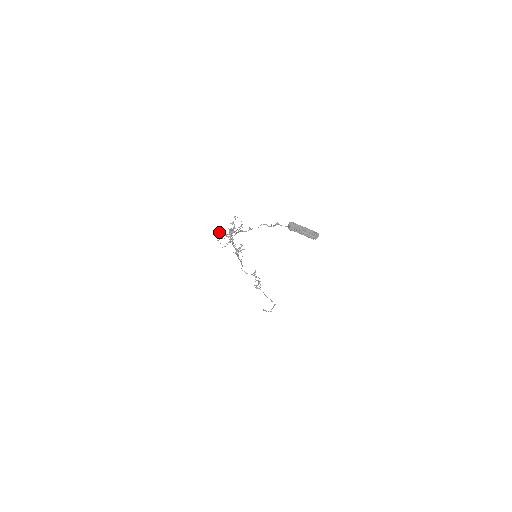
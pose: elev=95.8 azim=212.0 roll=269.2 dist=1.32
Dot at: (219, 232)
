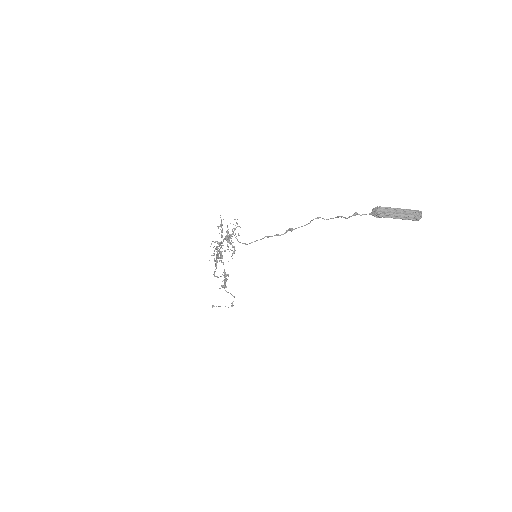
Dot at: (211, 243)
